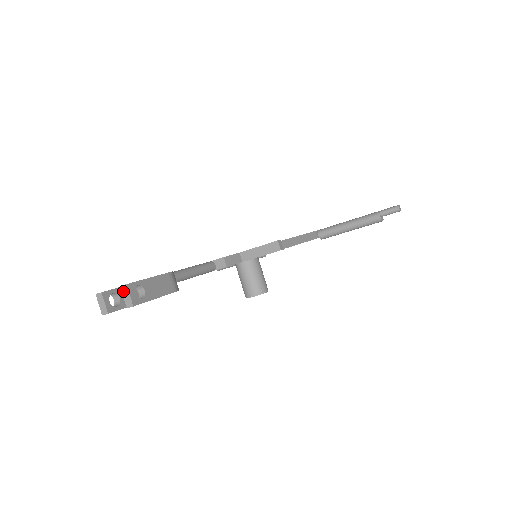
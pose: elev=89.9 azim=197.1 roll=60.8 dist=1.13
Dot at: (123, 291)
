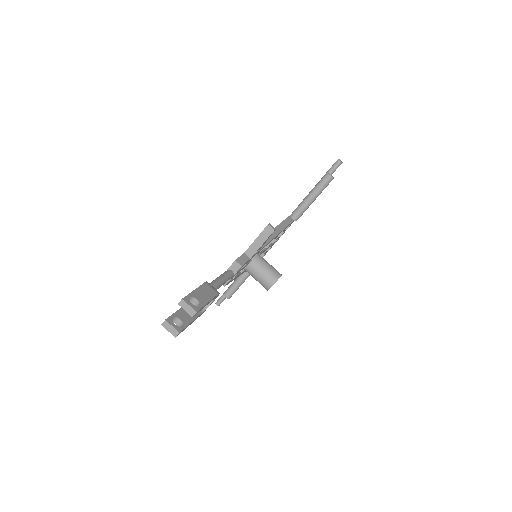
Dot at: (182, 306)
